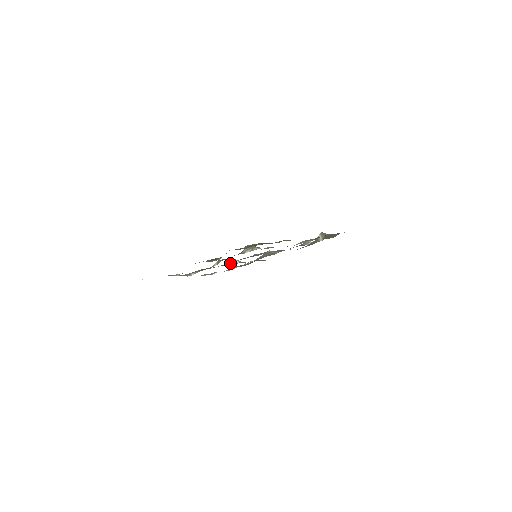
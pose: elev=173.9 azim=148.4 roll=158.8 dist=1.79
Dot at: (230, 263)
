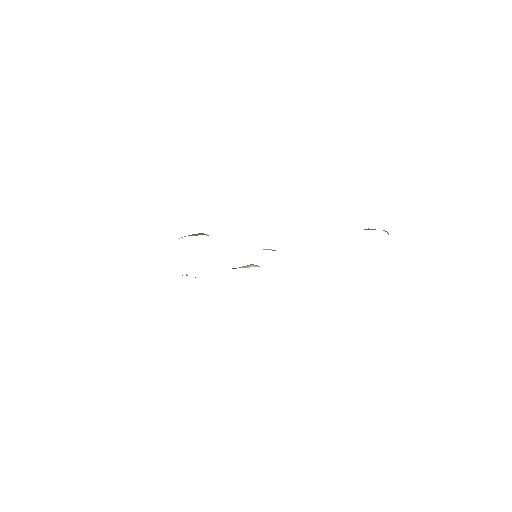
Dot at: (241, 267)
